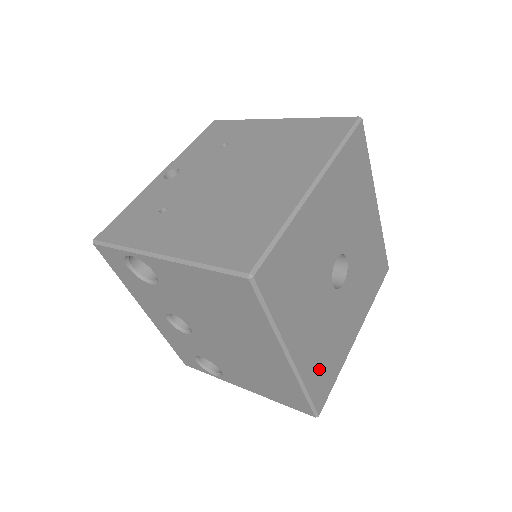
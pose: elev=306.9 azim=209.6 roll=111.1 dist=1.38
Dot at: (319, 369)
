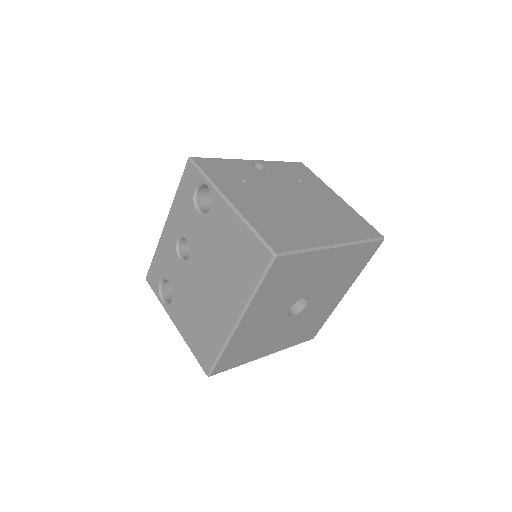
Dot at: (238, 348)
